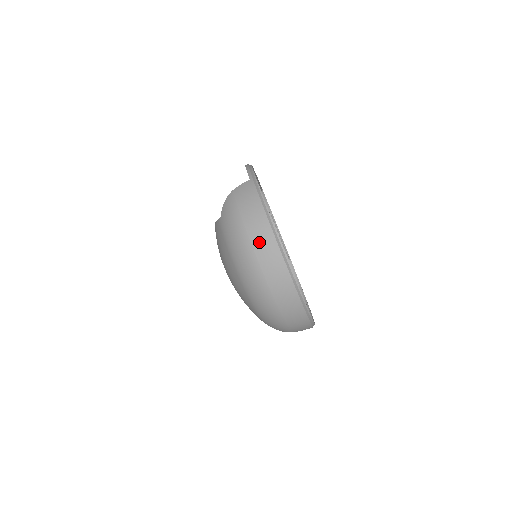
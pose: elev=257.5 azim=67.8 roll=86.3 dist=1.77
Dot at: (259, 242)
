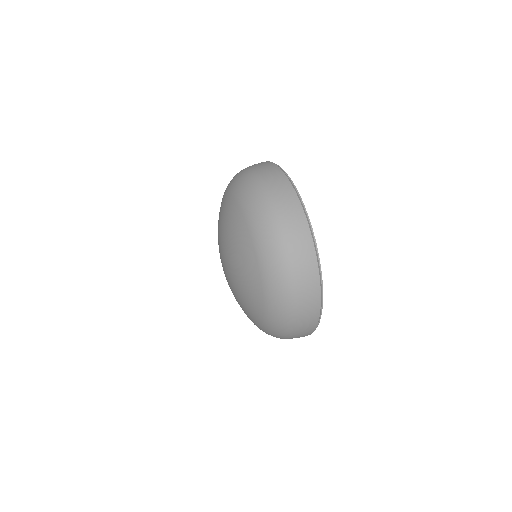
Dot at: occluded
